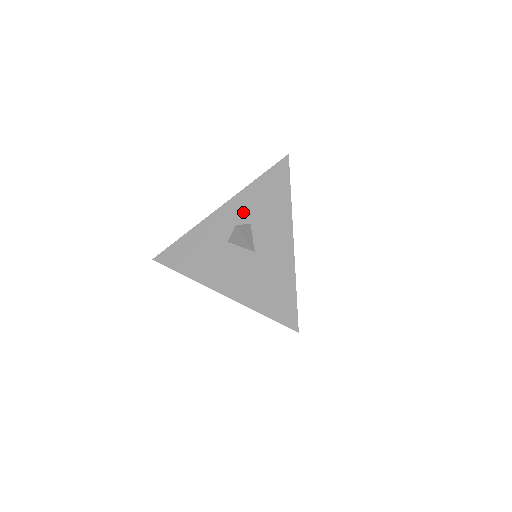
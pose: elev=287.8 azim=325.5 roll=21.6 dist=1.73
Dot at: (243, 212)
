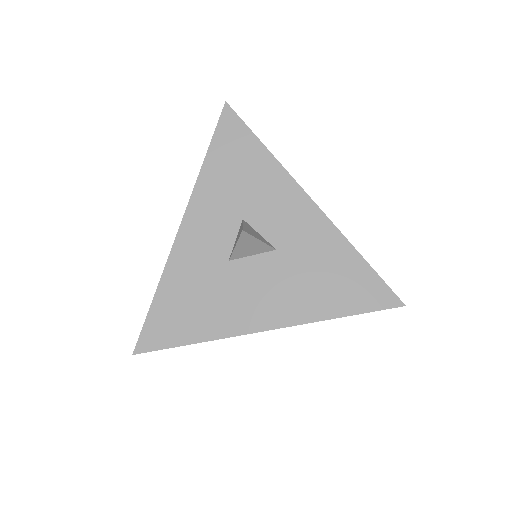
Dot at: (220, 210)
